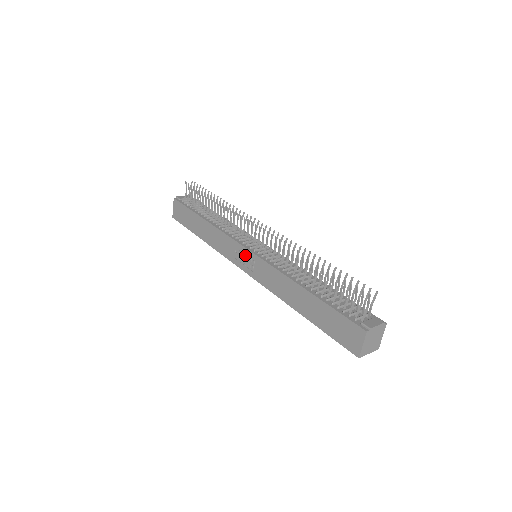
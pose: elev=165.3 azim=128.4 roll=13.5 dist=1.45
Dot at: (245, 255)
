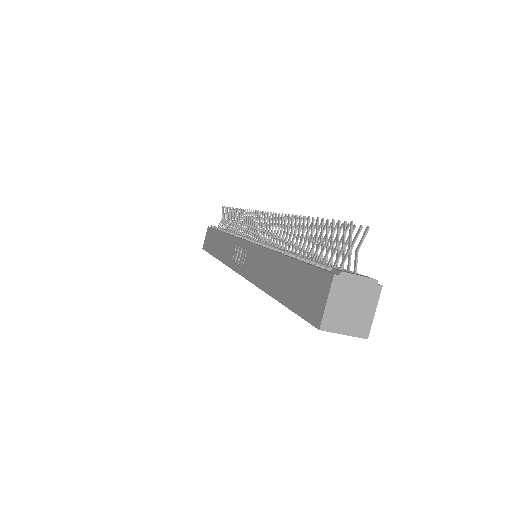
Dot at: (240, 249)
